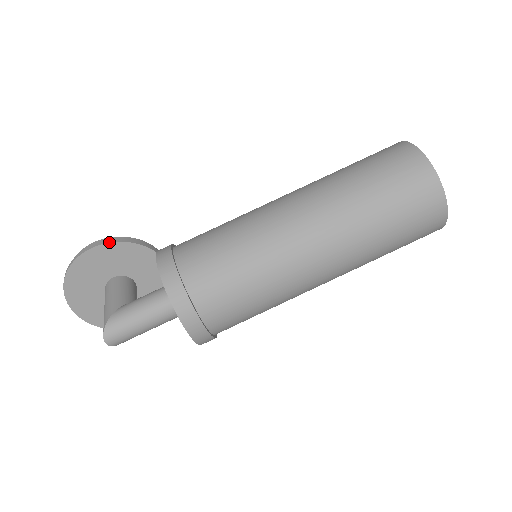
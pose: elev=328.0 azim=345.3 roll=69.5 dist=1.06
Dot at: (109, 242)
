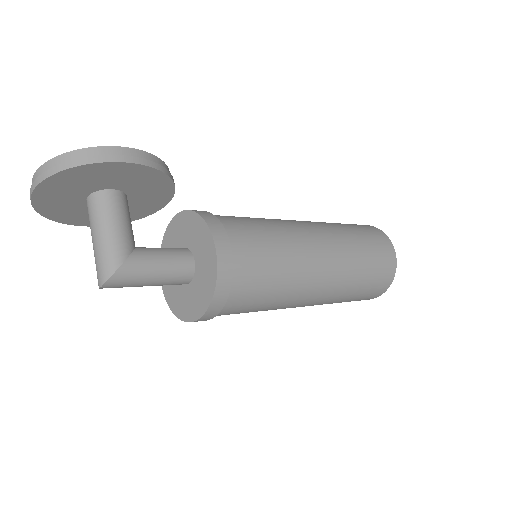
Dot at: (154, 167)
